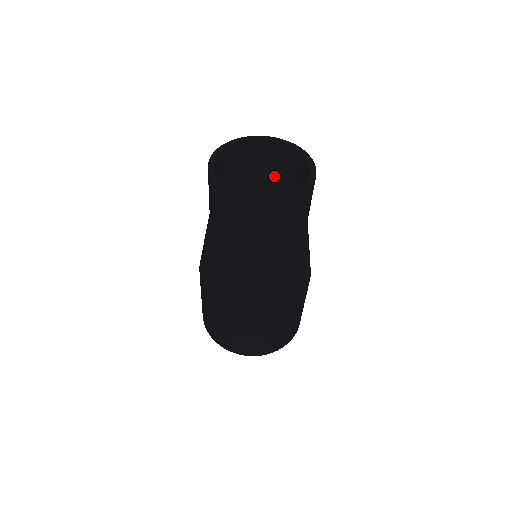
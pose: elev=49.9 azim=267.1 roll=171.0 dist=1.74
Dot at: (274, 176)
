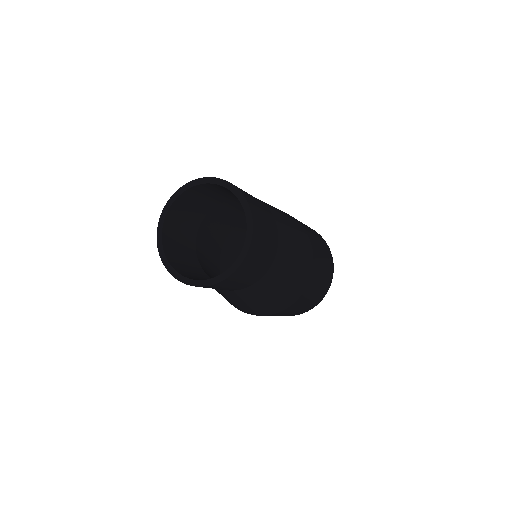
Dot at: (234, 195)
